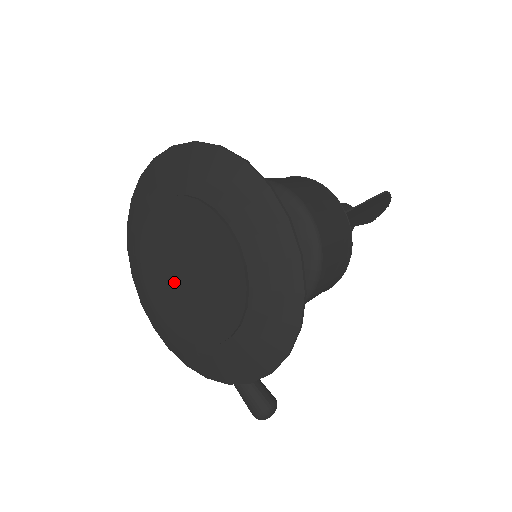
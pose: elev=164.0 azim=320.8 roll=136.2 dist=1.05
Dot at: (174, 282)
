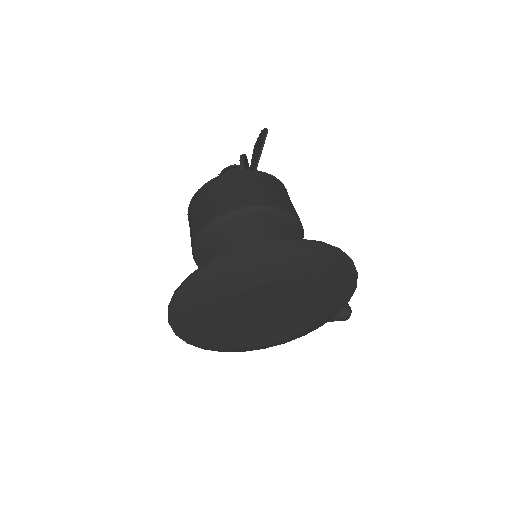
Dot at: (260, 327)
